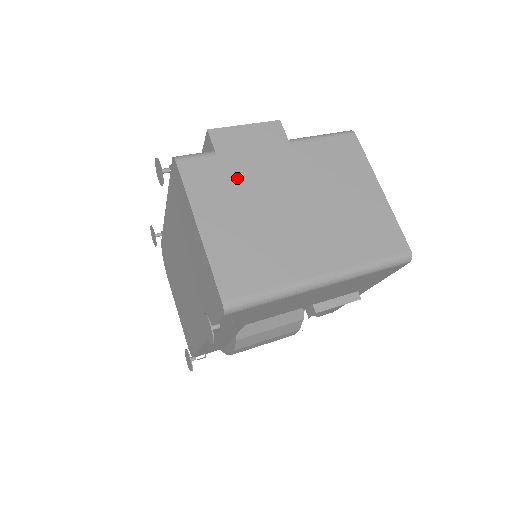
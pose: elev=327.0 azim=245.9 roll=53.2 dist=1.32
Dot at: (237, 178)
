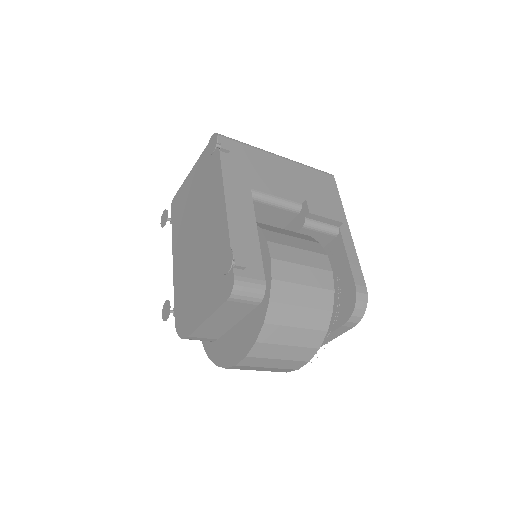
Dot at: occluded
